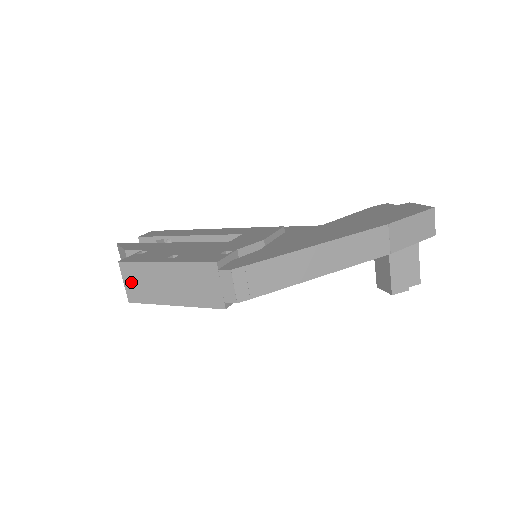
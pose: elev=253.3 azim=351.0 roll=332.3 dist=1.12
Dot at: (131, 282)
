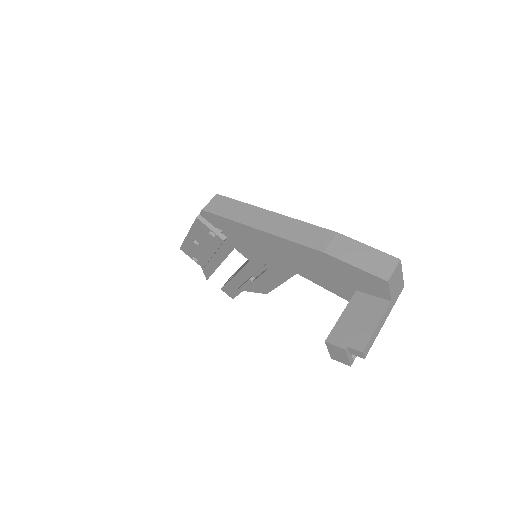
Dot at: occluded
